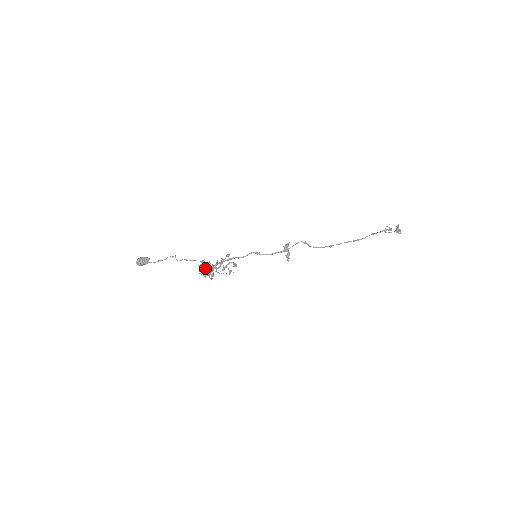
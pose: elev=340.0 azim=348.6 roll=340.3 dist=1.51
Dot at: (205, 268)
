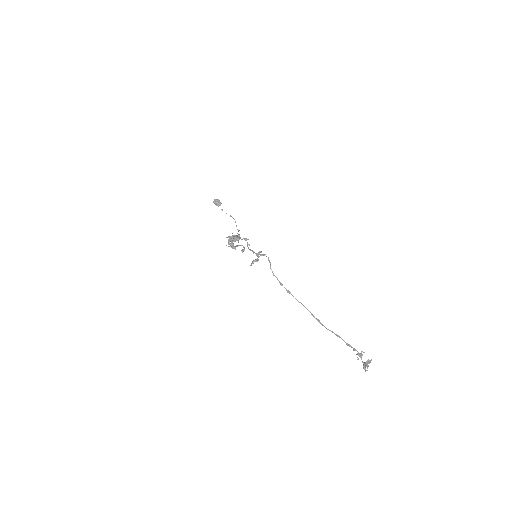
Dot at: occluded
